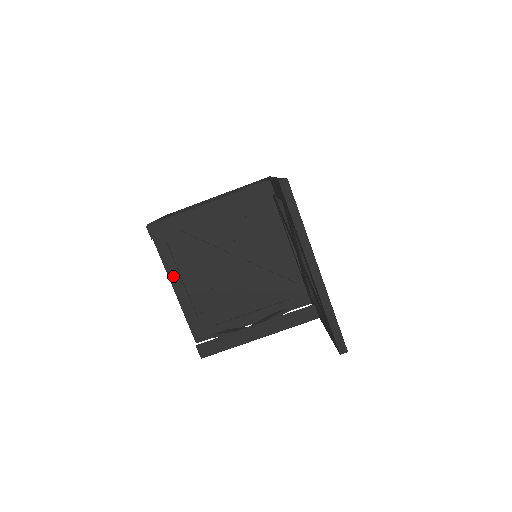
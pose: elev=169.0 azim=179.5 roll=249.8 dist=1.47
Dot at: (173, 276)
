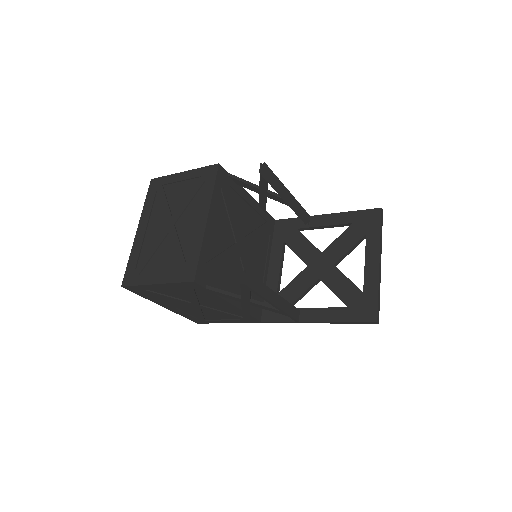
Dot at: (212, 213)
